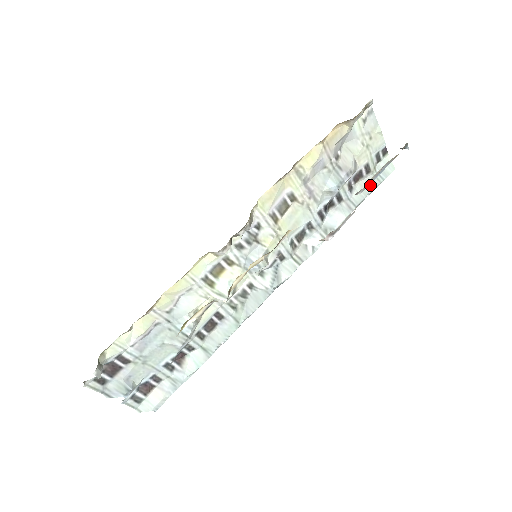
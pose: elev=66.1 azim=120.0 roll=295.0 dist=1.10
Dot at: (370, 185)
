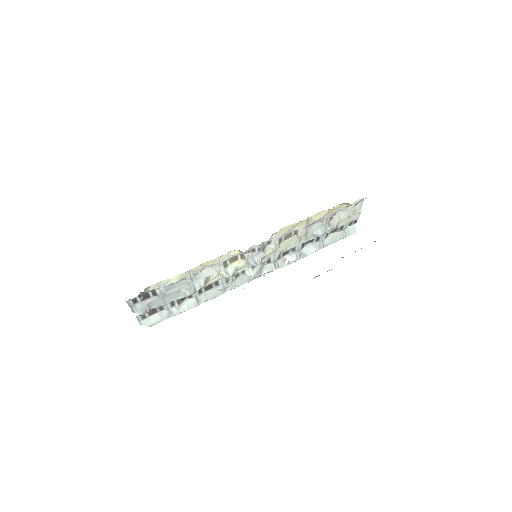
Dot at: (338, 237)
